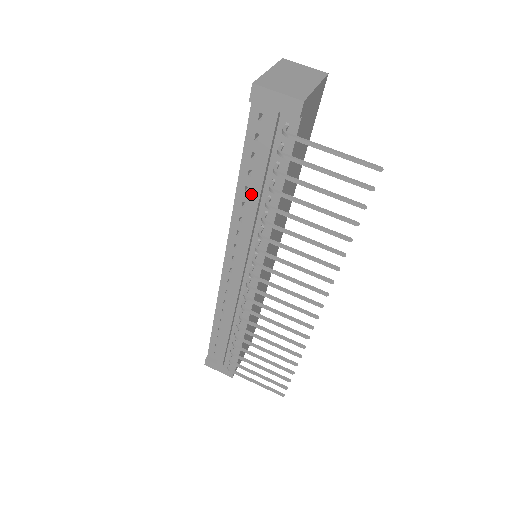
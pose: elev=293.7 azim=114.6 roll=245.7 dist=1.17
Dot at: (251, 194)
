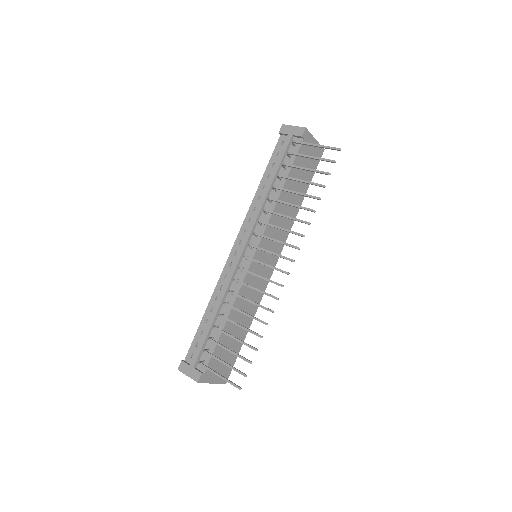
Dot at: (266, 189)
